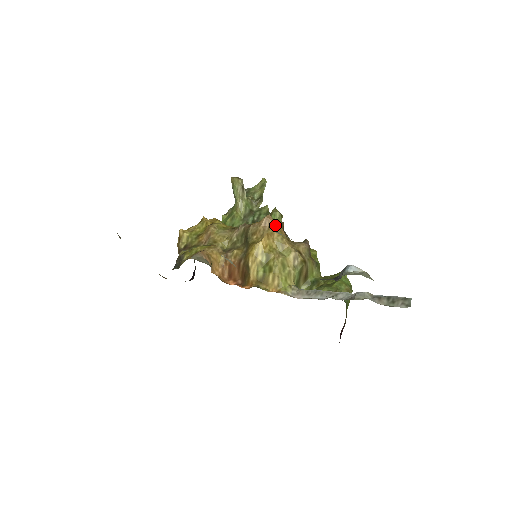
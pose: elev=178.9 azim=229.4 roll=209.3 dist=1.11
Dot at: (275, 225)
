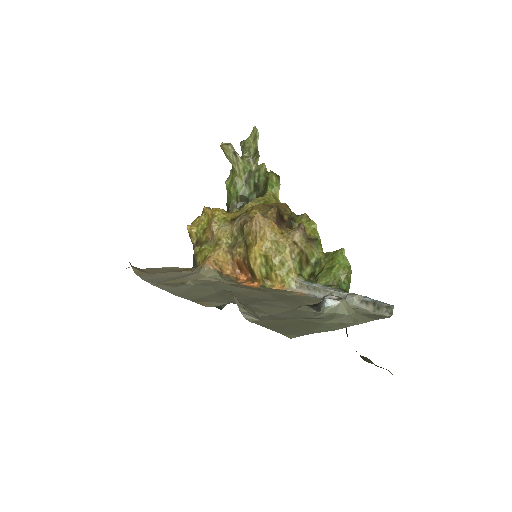
Dot at: (265, 223)
